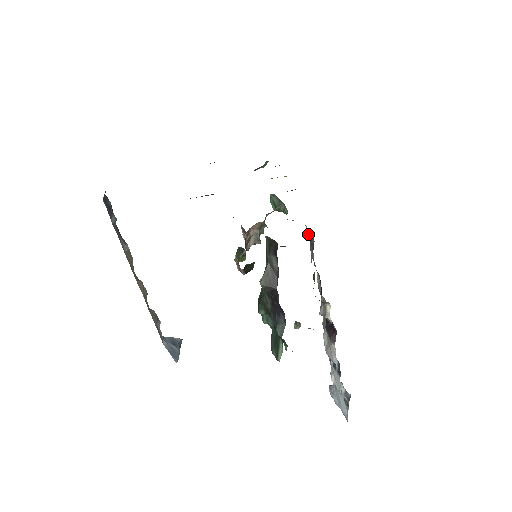
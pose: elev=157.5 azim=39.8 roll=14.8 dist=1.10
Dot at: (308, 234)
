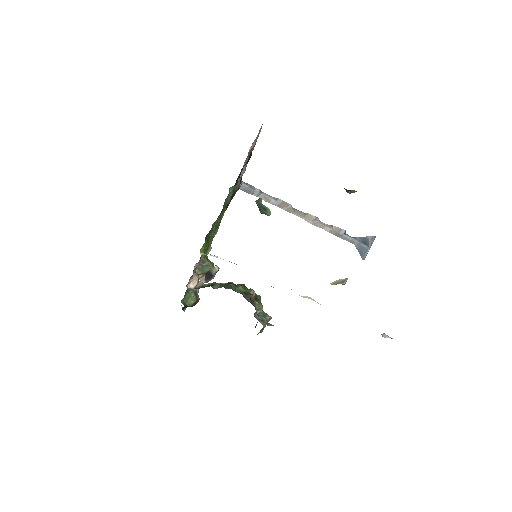
Dot at: occluded
